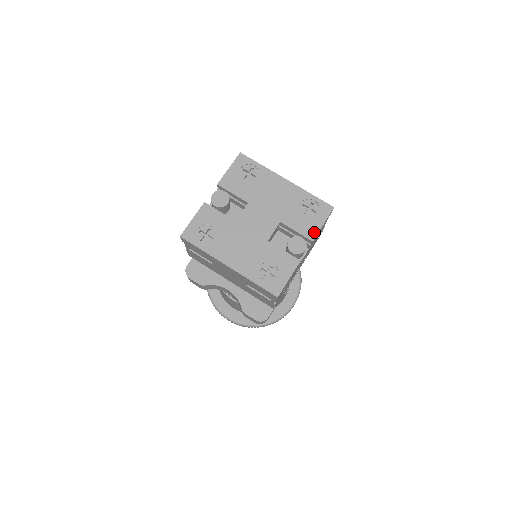
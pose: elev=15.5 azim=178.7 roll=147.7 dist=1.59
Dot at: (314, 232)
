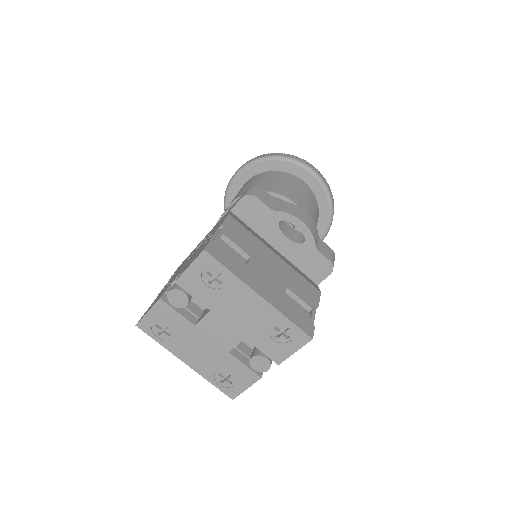
Dot at: (282, 357)
